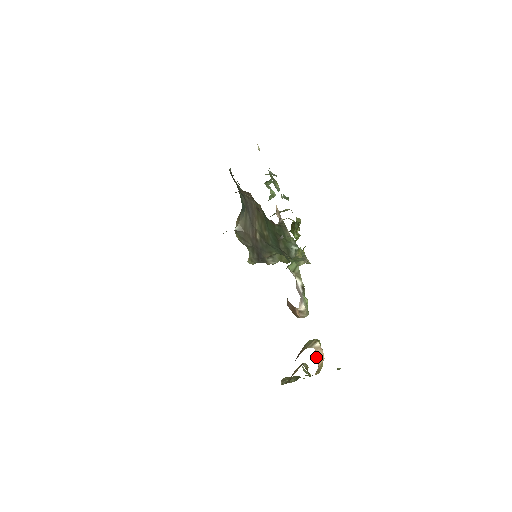
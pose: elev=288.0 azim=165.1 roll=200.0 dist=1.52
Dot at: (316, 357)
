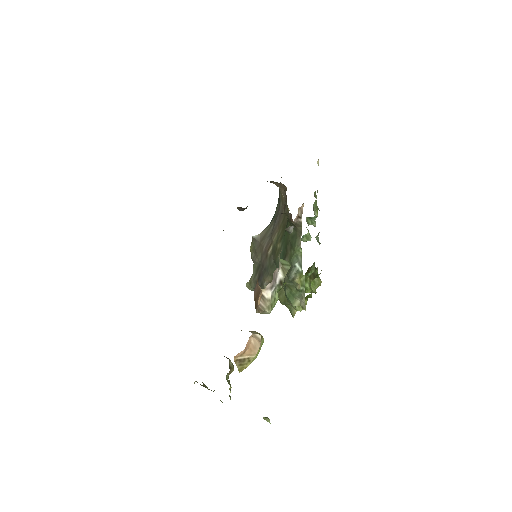
Dot at: (248, 340)
